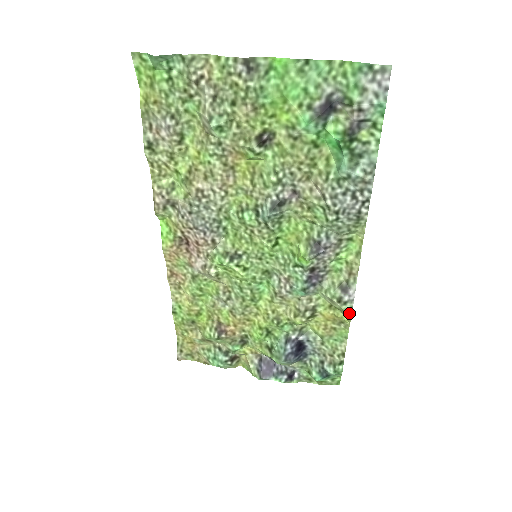
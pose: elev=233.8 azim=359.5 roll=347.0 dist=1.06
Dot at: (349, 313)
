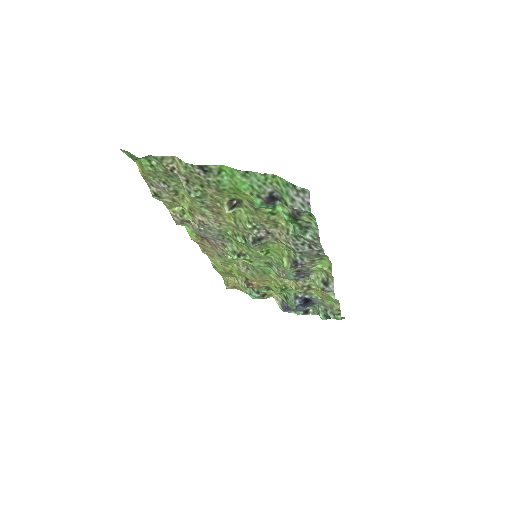
Dot at: (332, 297)
